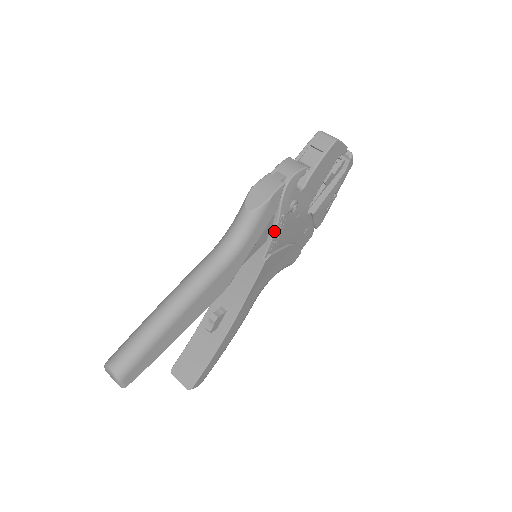
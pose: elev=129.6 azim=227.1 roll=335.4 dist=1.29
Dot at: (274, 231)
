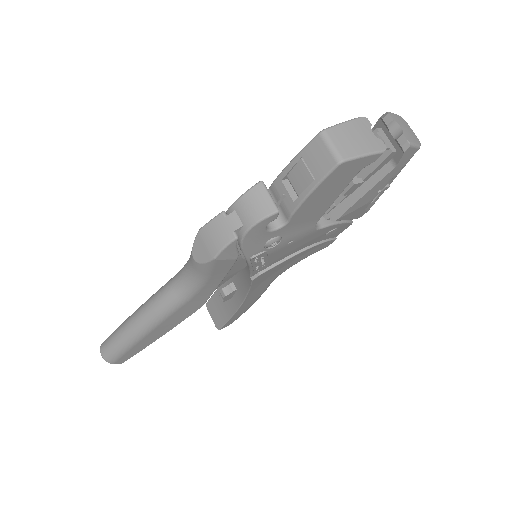
Dot at: (249, 266)
